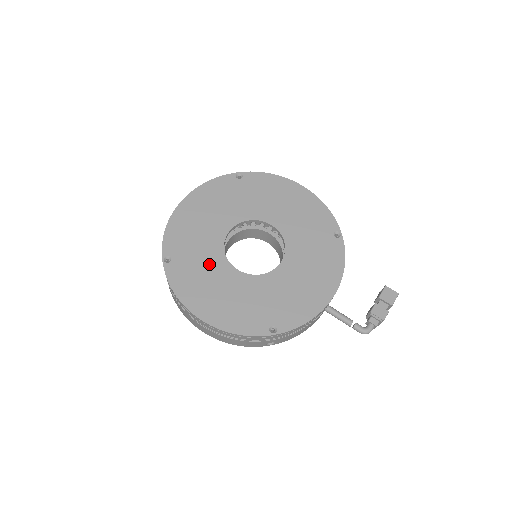
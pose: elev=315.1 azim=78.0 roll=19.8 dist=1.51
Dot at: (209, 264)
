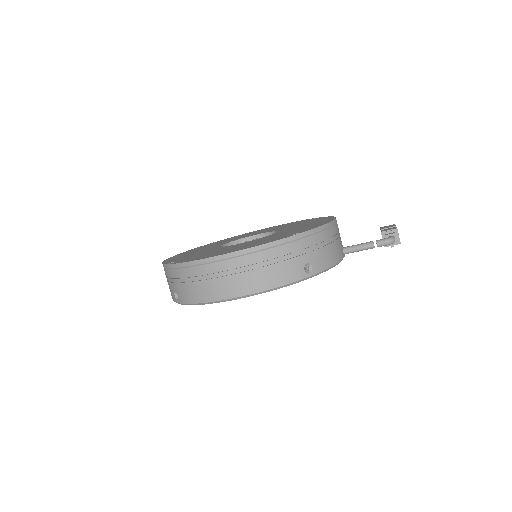
Dot at: (213, 251)
